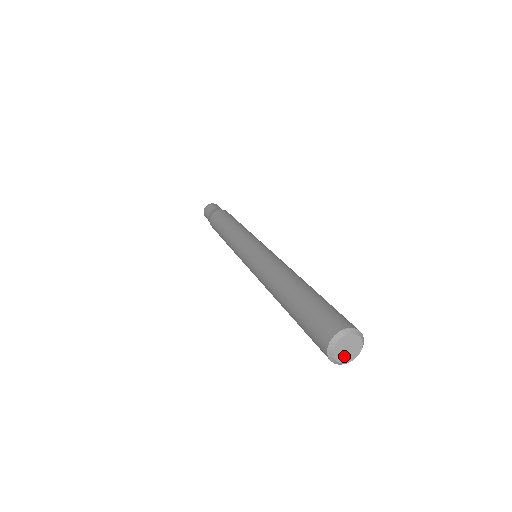
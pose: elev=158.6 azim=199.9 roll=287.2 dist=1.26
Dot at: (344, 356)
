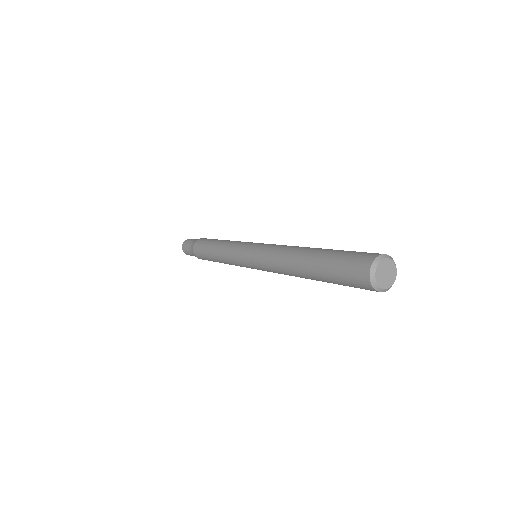
Dot at: (384, 281)
